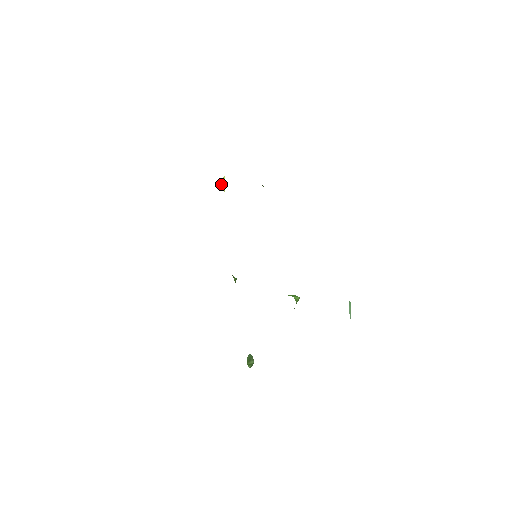
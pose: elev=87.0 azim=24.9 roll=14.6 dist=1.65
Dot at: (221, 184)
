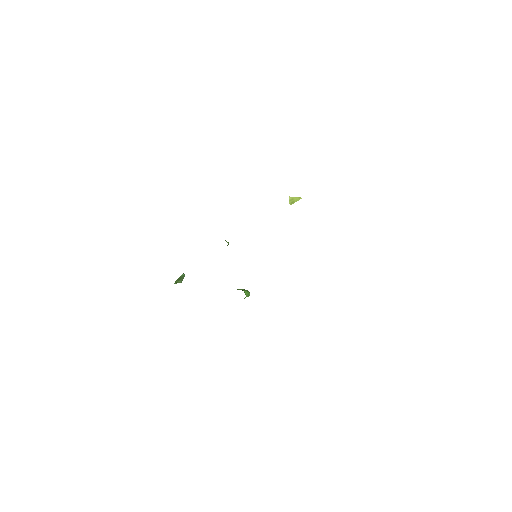
Dot at: (294, 198)
